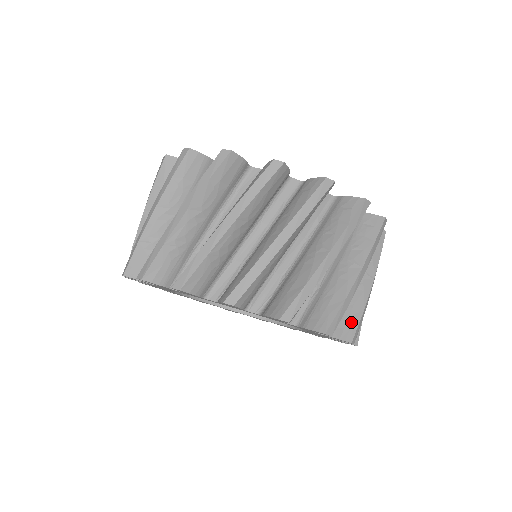
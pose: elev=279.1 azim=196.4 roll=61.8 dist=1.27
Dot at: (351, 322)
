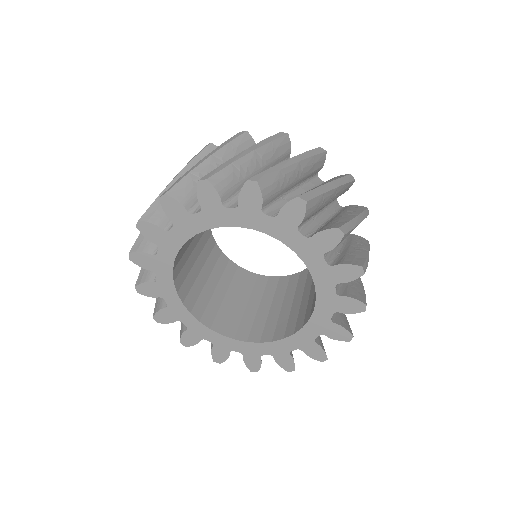
Dot at: occluded
